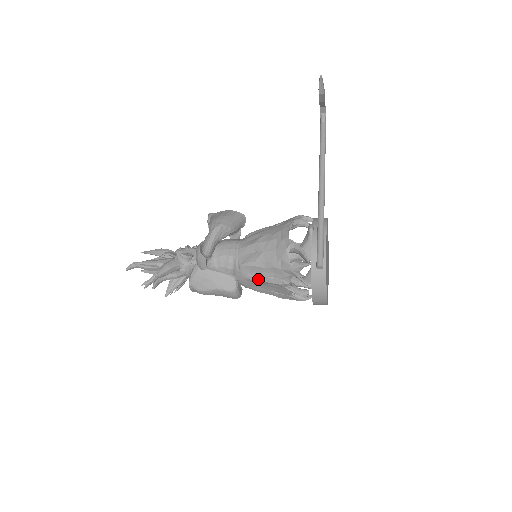
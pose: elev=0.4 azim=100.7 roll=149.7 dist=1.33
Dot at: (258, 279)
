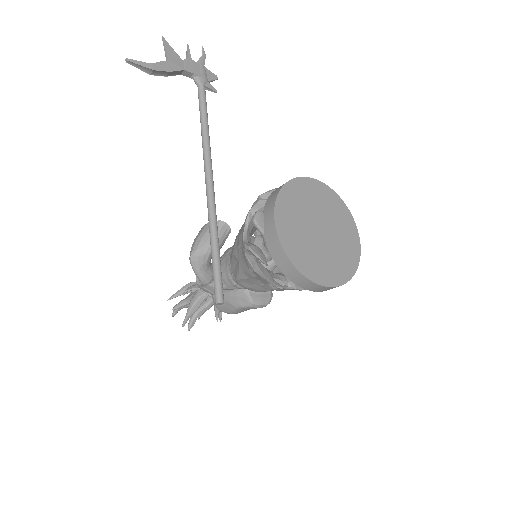
Dot at: (257, 288)
